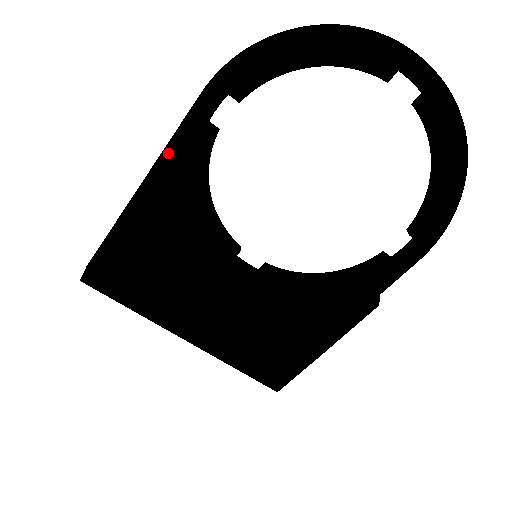
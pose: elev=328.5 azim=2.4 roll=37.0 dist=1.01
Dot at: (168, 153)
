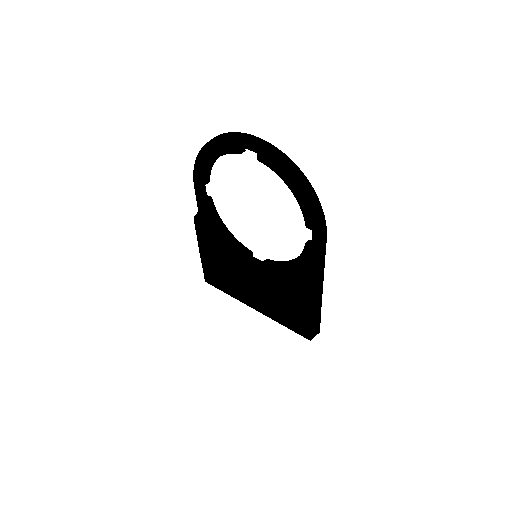
Dot at: (197, 216)
